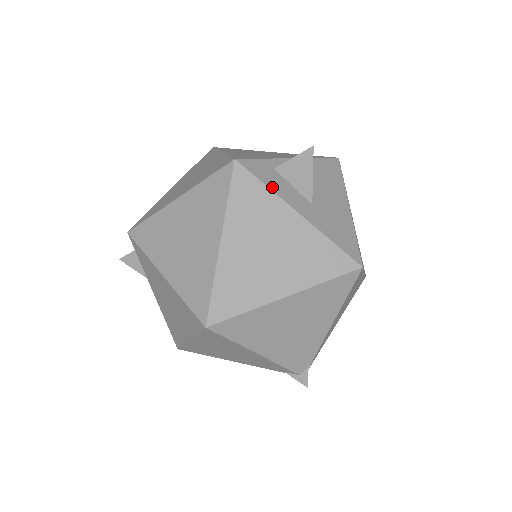
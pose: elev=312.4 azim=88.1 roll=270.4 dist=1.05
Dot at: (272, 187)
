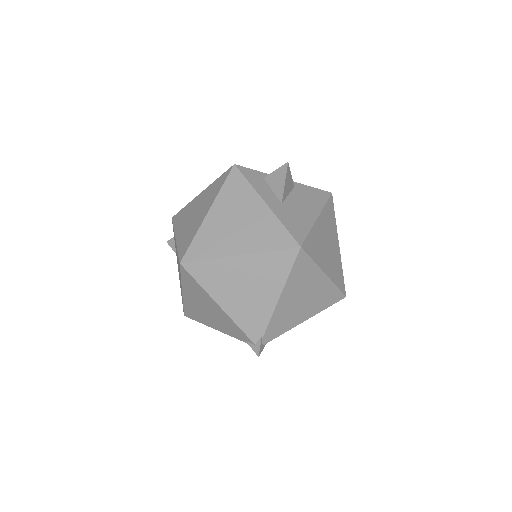
Dot at: (253, 184)
